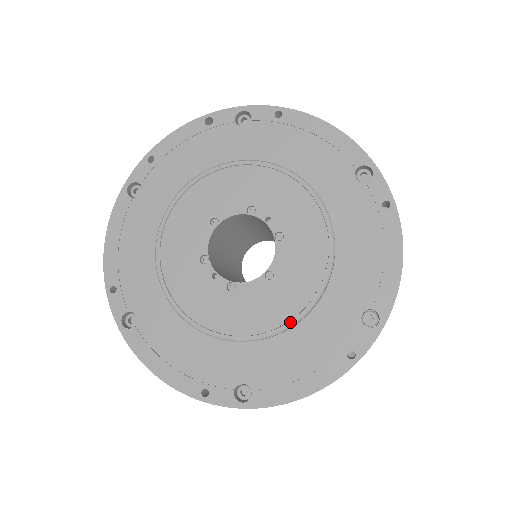
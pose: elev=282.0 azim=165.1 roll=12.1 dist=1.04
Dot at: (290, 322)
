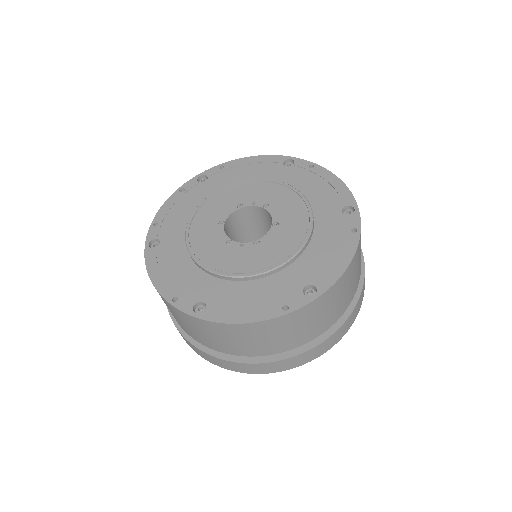
Dot at: (307, 235)
